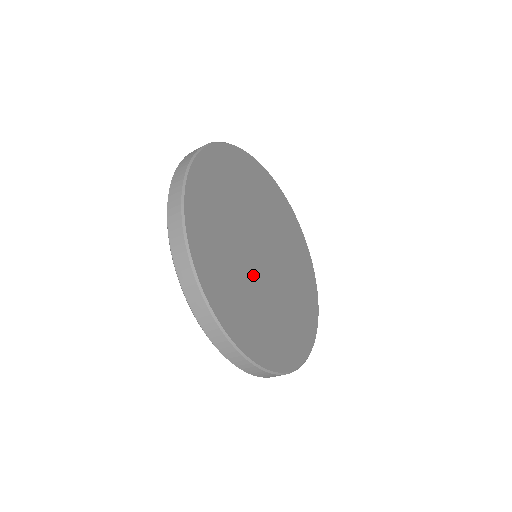
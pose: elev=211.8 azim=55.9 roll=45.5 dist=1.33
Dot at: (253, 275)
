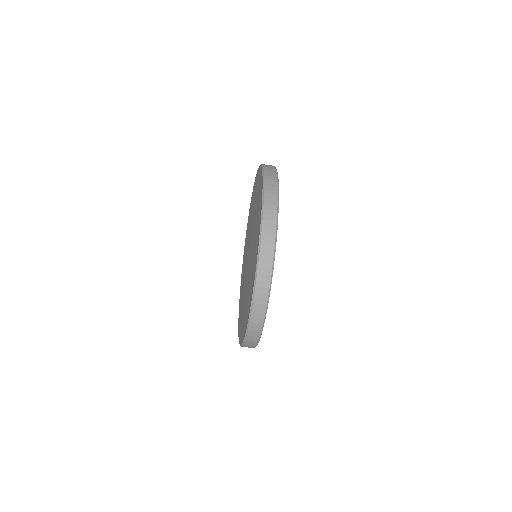
Dot at: occluded
